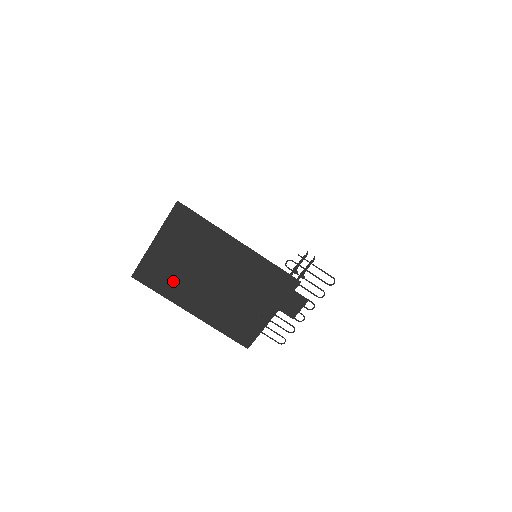
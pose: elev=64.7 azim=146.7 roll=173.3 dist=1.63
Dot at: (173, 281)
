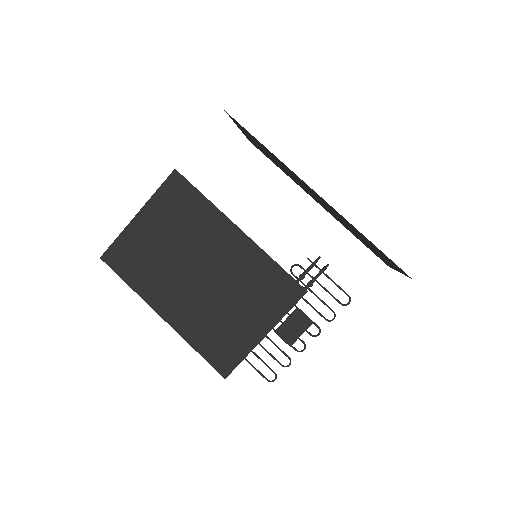
Dot at: (149, 270)
